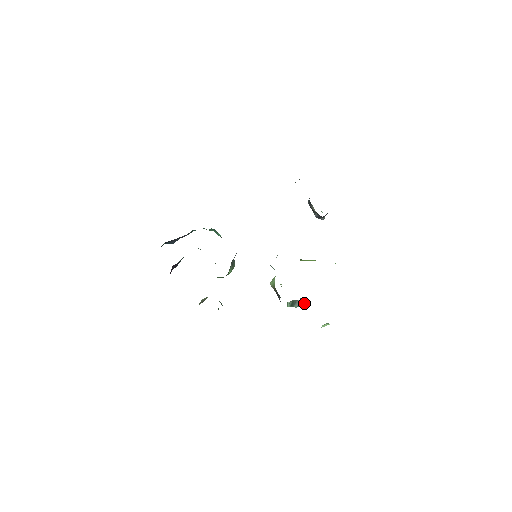
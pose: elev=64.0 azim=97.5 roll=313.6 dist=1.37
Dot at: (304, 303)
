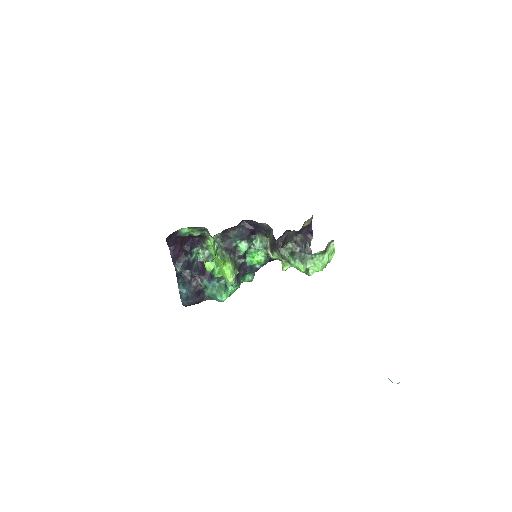
Dot at: (305, 254)
